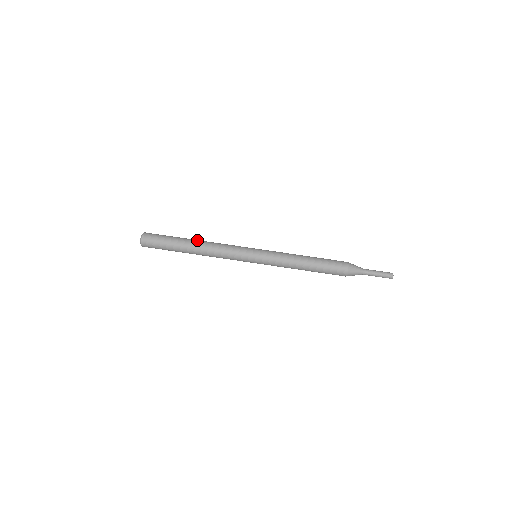
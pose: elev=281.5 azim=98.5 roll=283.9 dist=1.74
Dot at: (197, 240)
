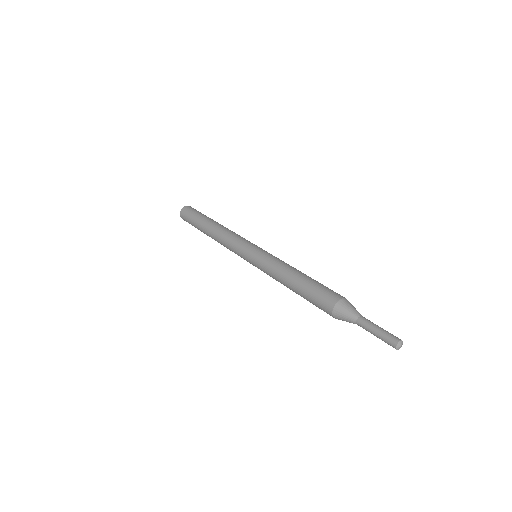
Dot at: occluded
